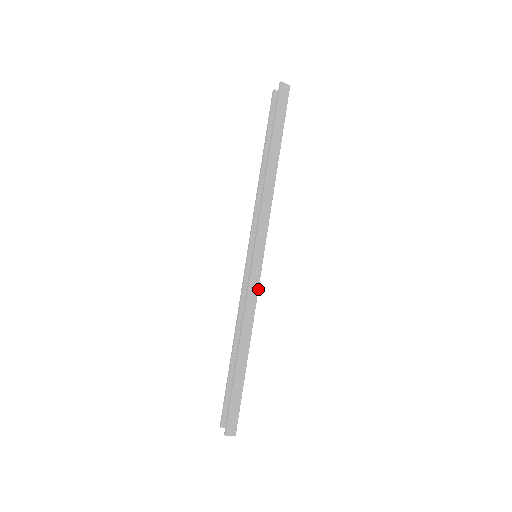
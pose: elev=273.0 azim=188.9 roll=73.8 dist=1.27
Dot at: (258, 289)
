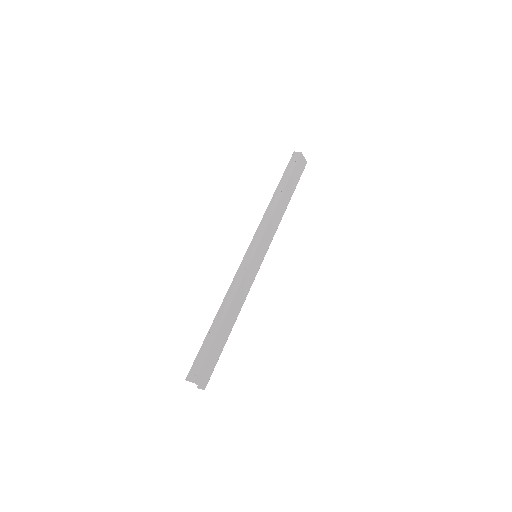
Dot at: (245, 273)
